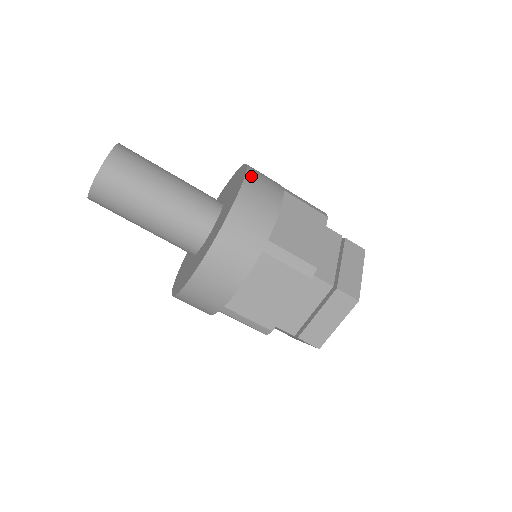
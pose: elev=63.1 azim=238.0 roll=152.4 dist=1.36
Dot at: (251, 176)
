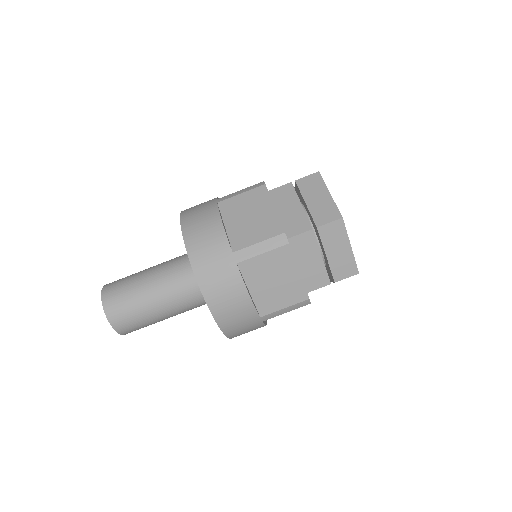
Dot at: (185, 221)
